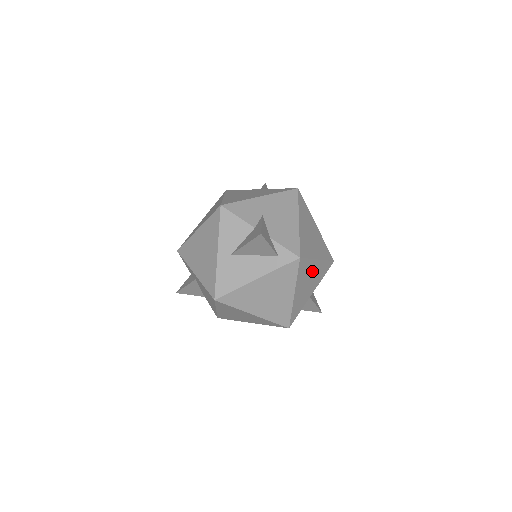
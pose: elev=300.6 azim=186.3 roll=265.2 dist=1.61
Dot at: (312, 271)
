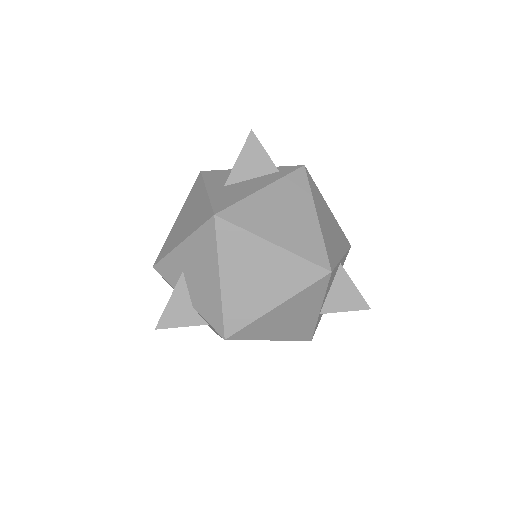
Dot at: (328, 215)
